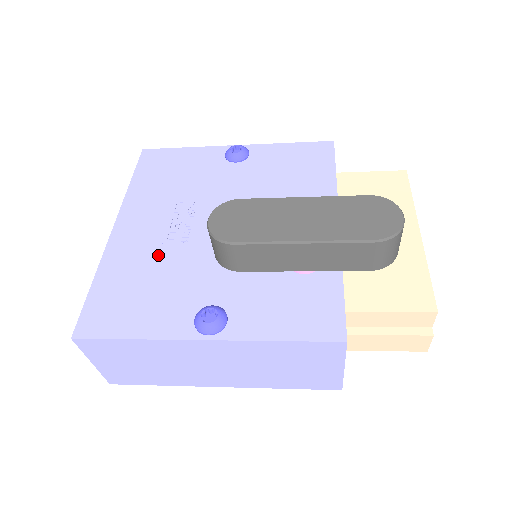
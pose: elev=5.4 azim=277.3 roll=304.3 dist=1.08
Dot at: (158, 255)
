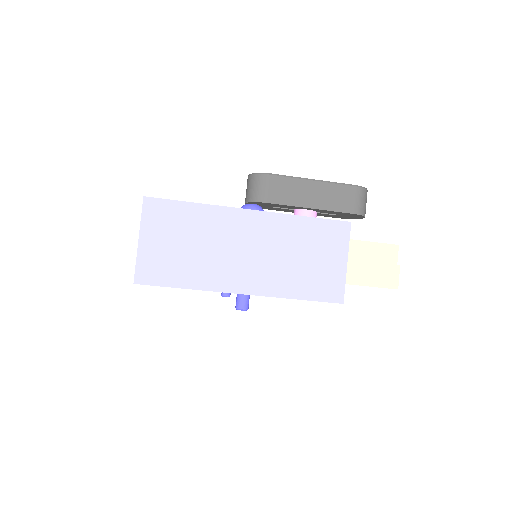
Dot at: occluded
